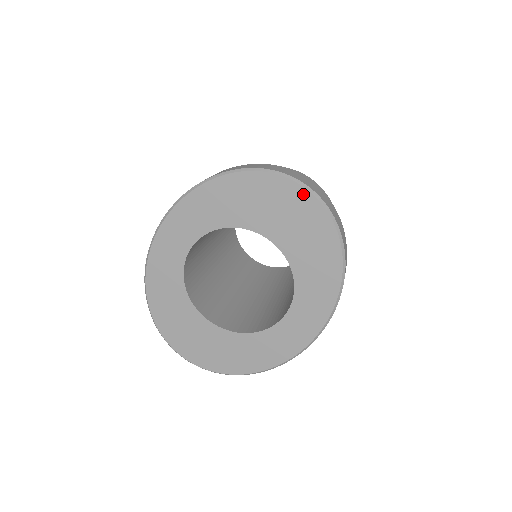
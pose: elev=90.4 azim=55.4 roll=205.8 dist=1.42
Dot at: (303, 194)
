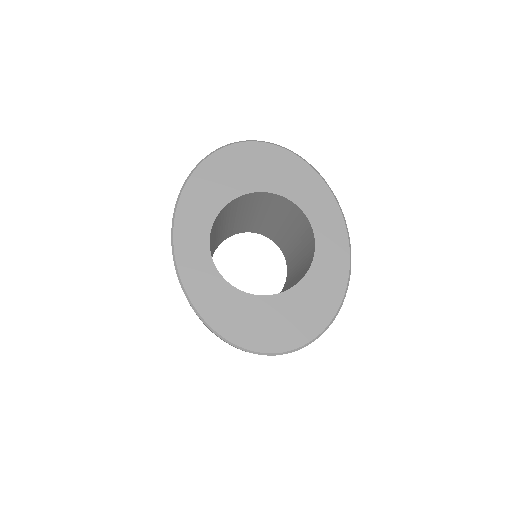
Dot at: (246, 146)
